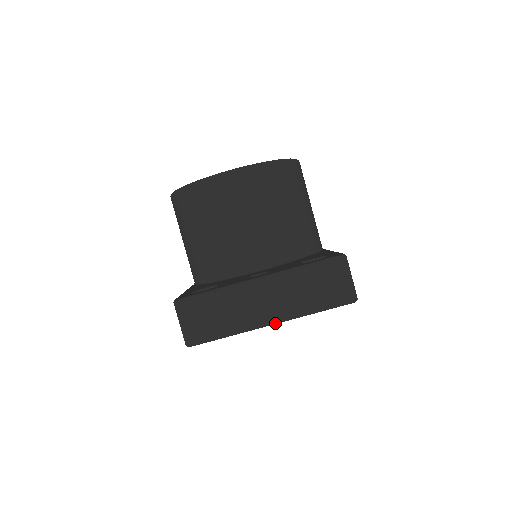
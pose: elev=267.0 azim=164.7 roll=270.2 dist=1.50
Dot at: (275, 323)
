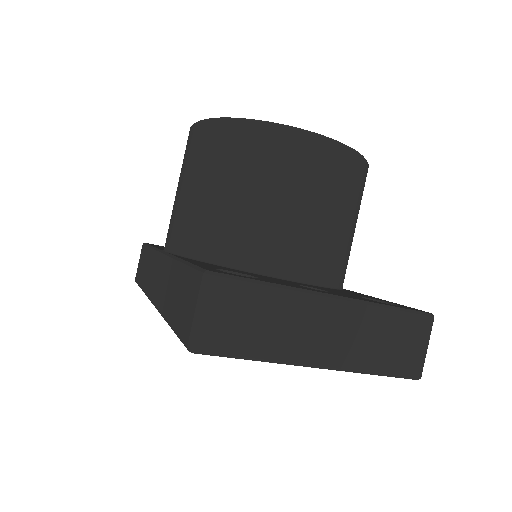
Dot at: (323, 367)
